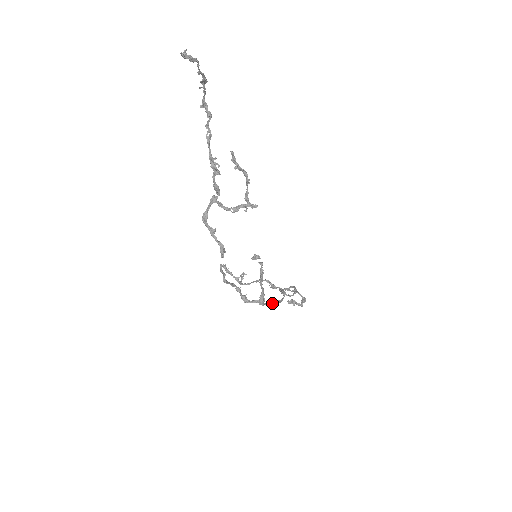
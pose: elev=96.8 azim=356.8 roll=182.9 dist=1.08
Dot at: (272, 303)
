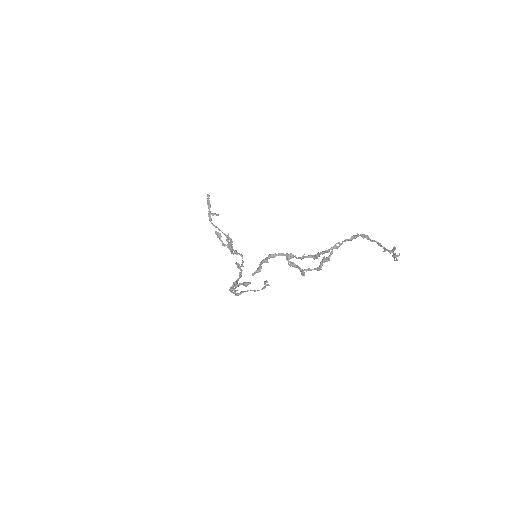
Dot at: occluded
